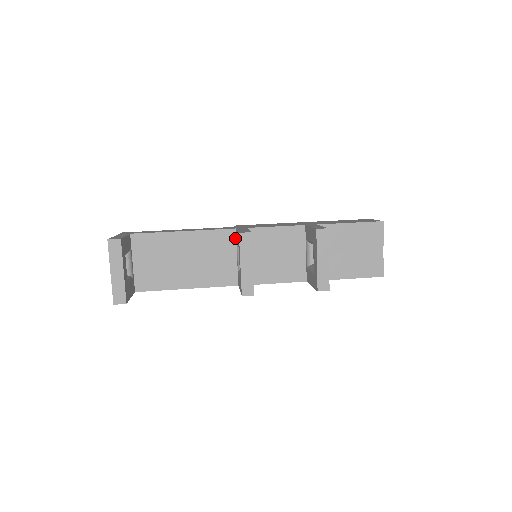
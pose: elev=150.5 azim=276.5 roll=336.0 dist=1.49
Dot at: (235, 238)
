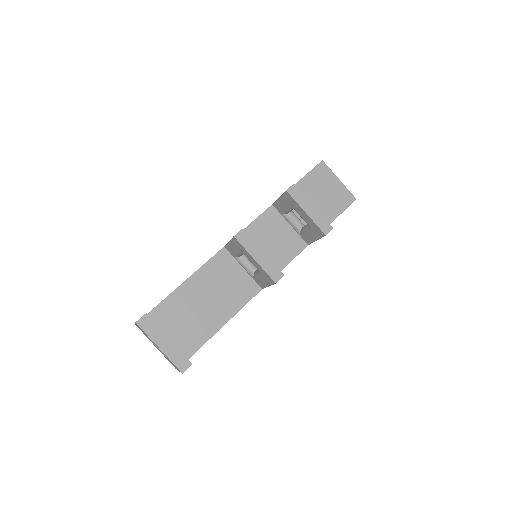
Dot at: (229, 254)
